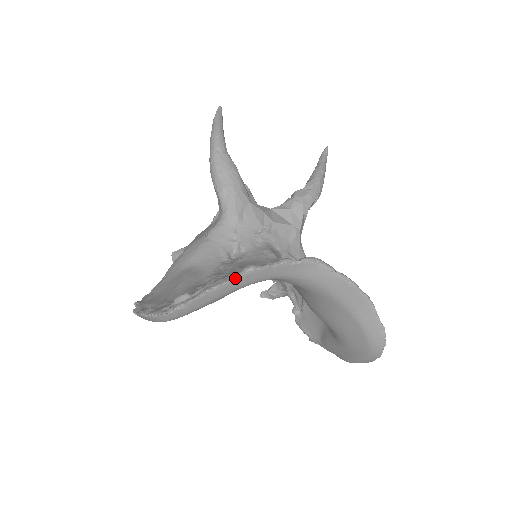
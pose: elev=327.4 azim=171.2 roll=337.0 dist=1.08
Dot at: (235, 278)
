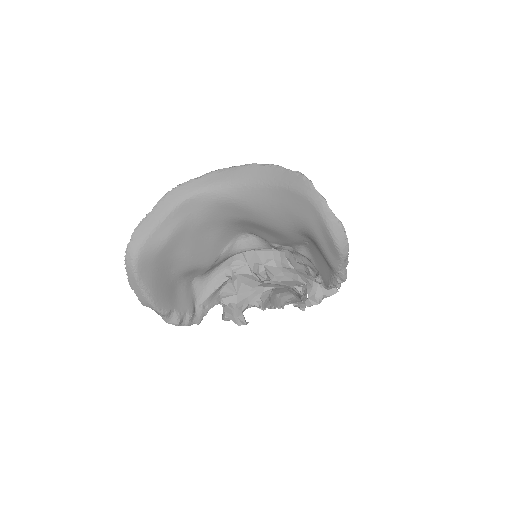
Dot at: (157, 204)
